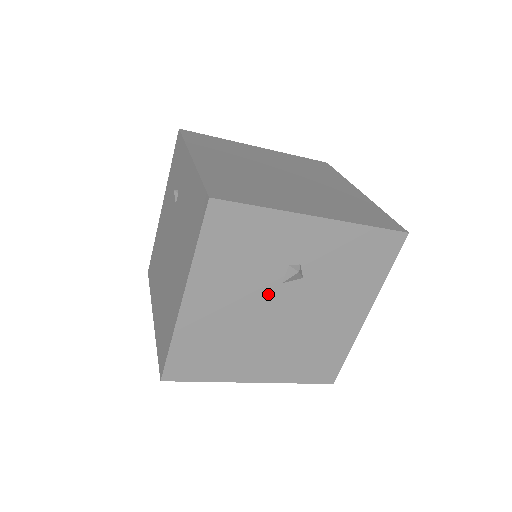
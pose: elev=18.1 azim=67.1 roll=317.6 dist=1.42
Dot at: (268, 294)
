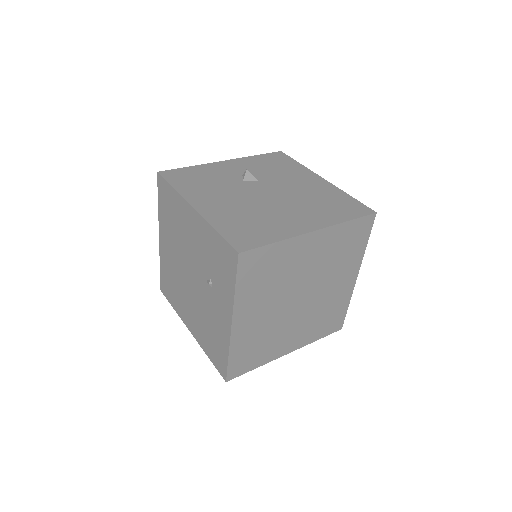
Dot at: occluded
